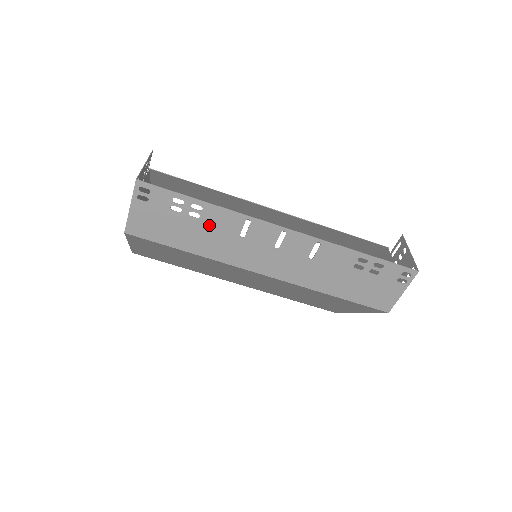
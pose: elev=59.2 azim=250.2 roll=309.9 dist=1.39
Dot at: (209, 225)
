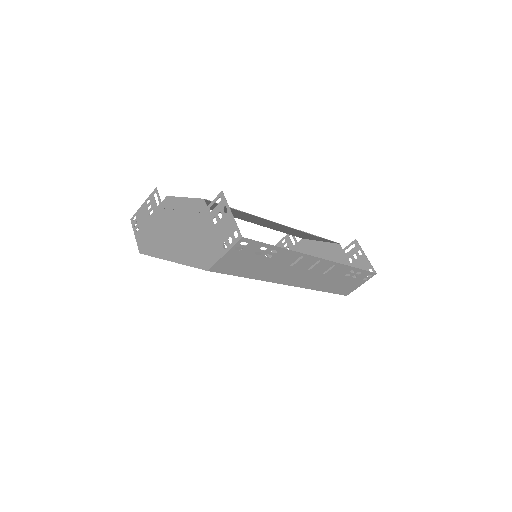
Dot at: (274, 261)
